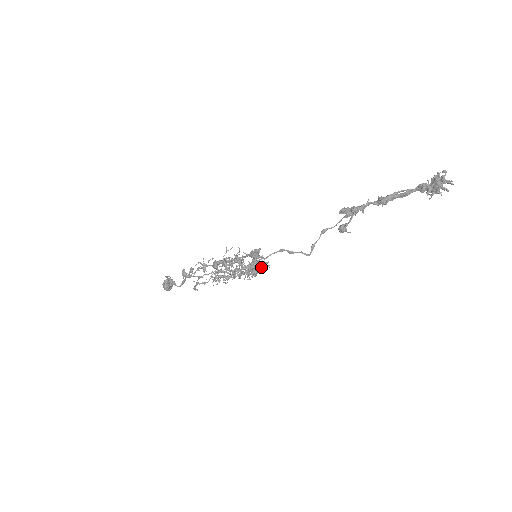
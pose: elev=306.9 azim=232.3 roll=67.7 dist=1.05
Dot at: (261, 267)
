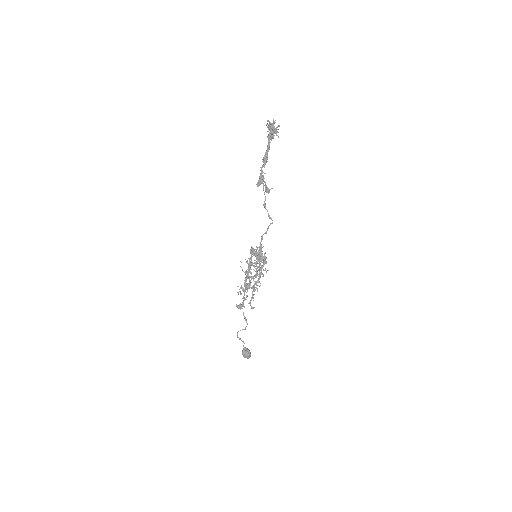
Dot at: (262, 251)
